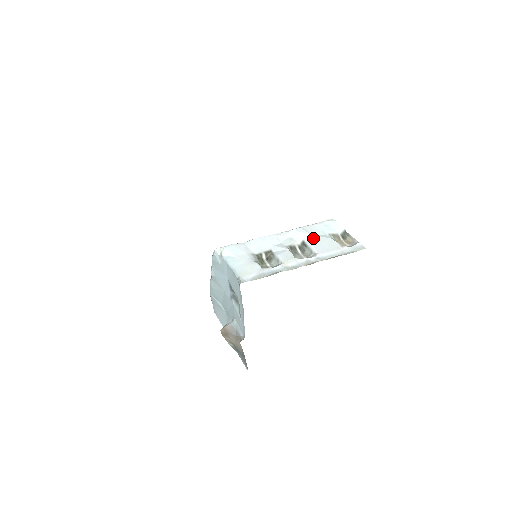
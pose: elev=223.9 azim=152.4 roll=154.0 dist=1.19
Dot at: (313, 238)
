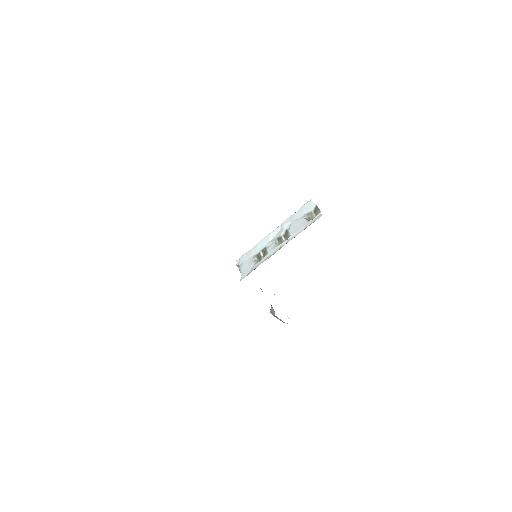
Dot at: (292, 224)
